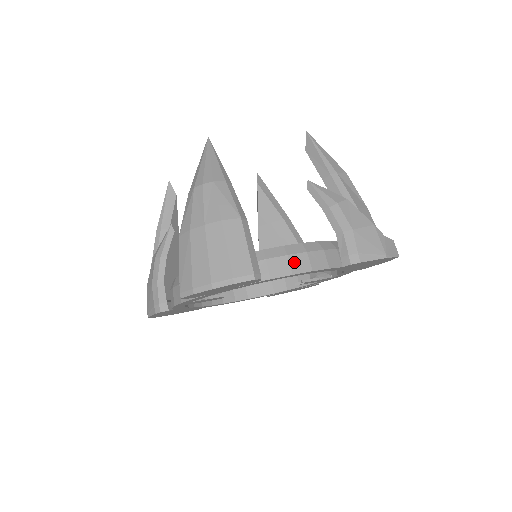
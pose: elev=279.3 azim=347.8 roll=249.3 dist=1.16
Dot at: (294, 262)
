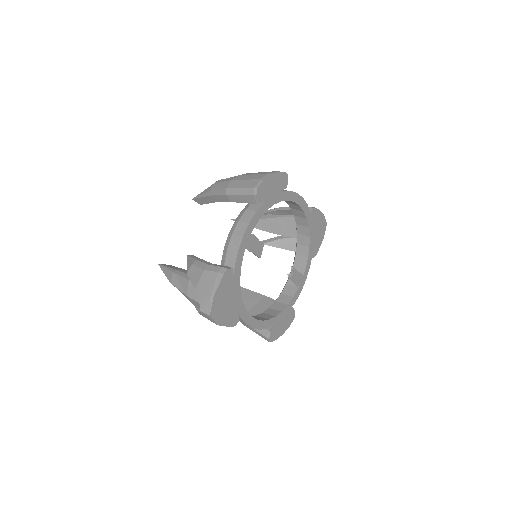
Dot at: occluded
